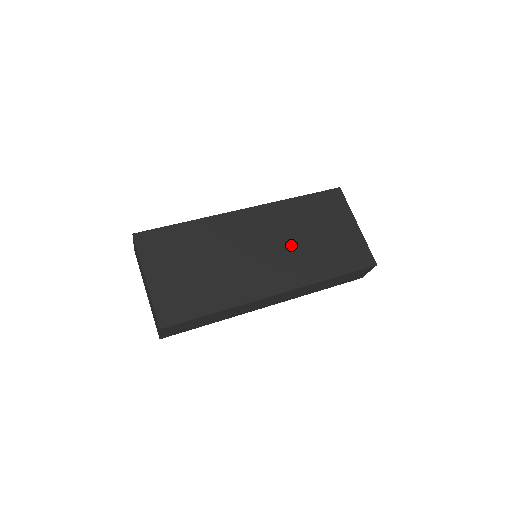
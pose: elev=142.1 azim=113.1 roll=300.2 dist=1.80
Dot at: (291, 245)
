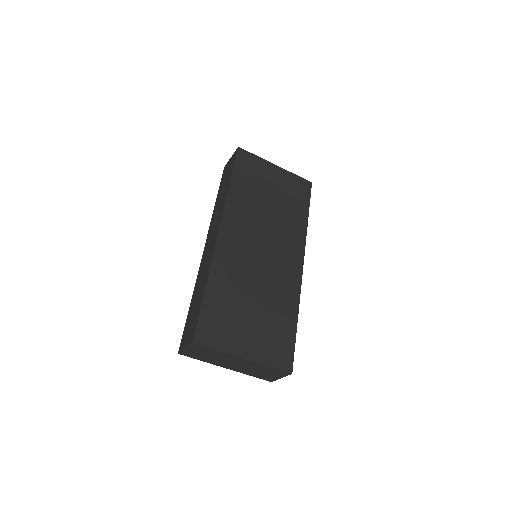
Dot at: (270, 224)
